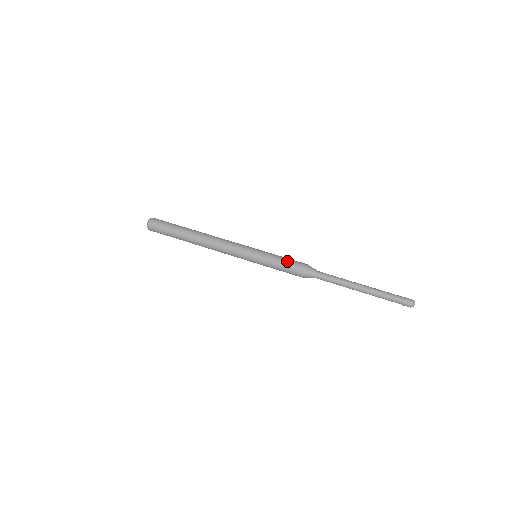
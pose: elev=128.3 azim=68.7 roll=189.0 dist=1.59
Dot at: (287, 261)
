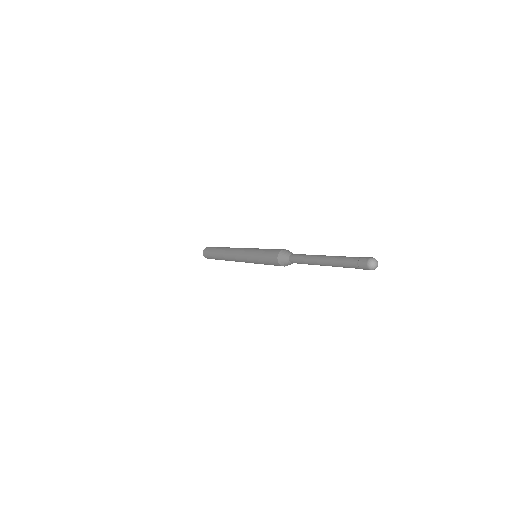
Dot at: occluded
